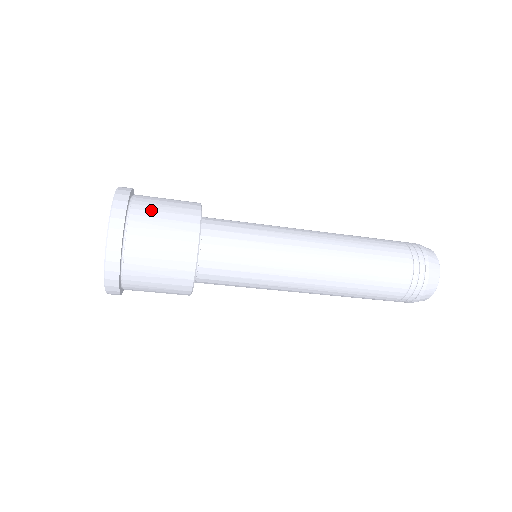
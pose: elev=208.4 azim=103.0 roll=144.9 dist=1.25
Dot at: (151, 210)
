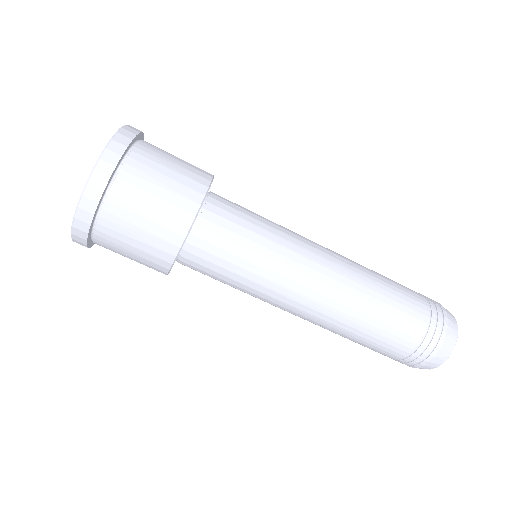
Dot at: occluded
